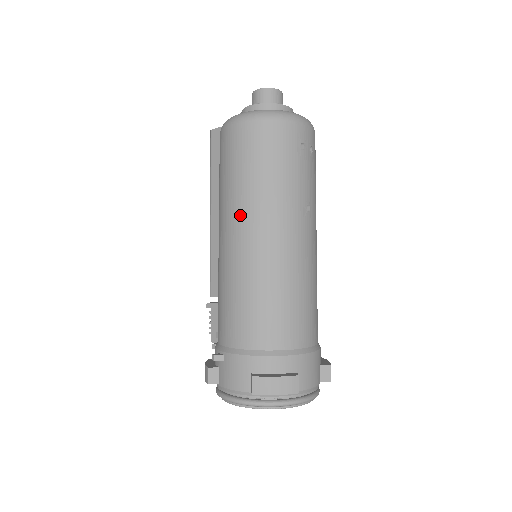
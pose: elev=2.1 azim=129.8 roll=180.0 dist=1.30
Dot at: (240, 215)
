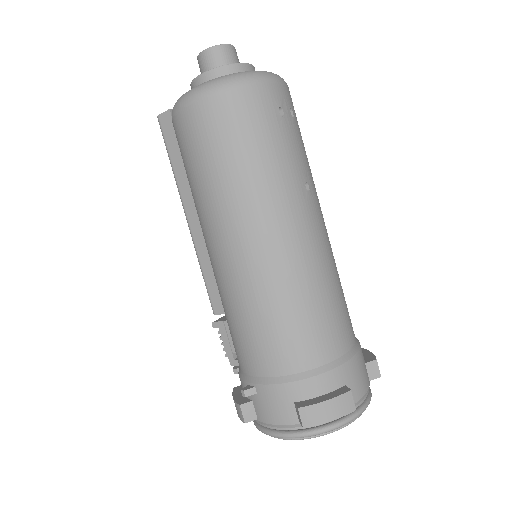
Dot at: (228, 219)
